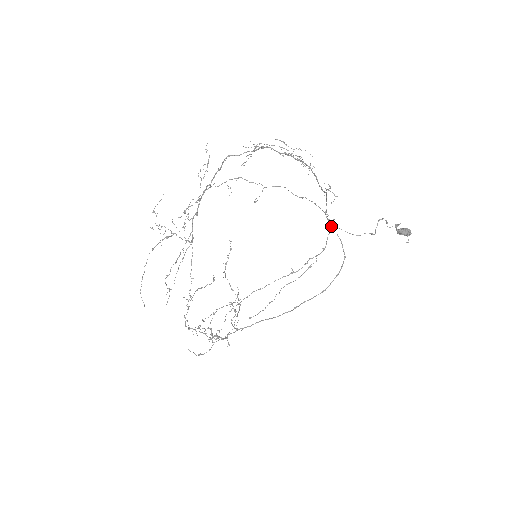
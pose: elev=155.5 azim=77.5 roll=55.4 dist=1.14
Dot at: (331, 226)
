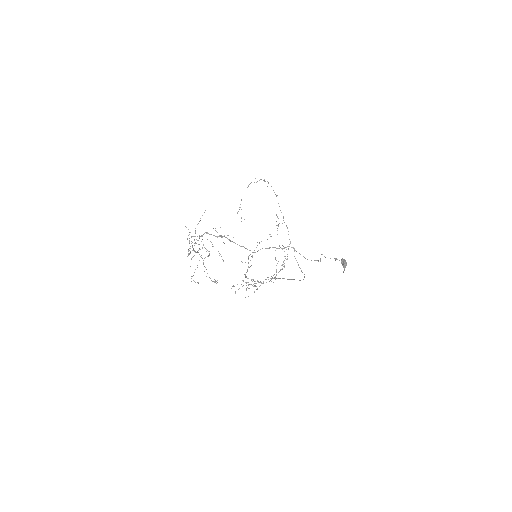
Dot at: occluded
